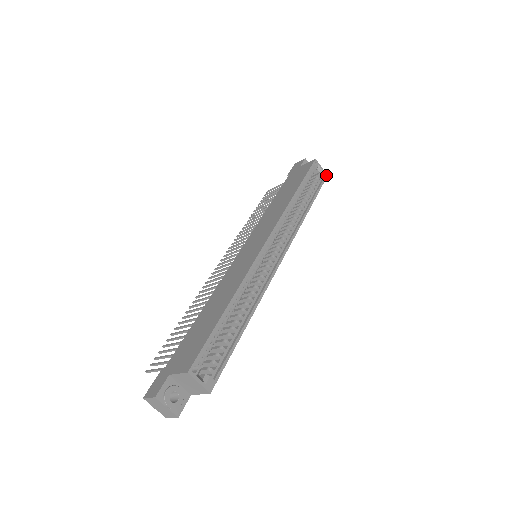
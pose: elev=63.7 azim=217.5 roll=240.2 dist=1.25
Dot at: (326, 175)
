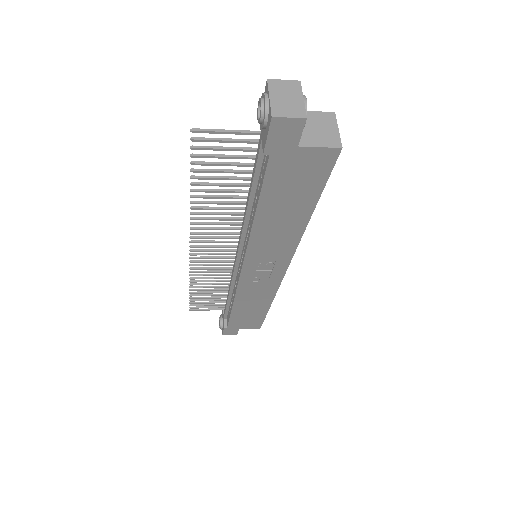
Dot at: (260, 326)
